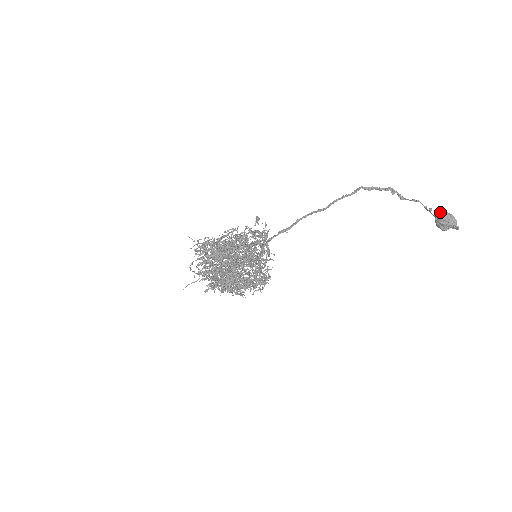
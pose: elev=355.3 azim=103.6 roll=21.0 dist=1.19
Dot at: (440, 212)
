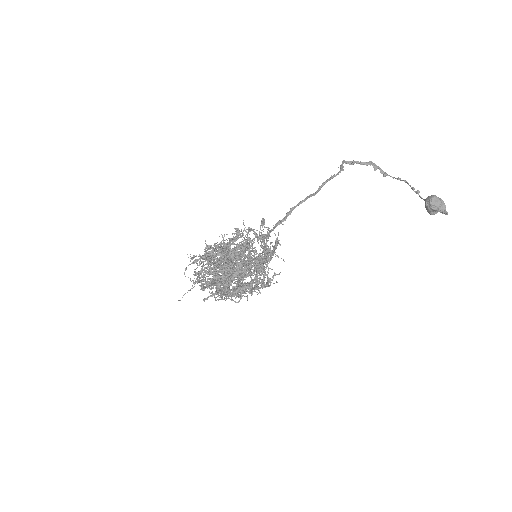
Dot at: (431, 197)
